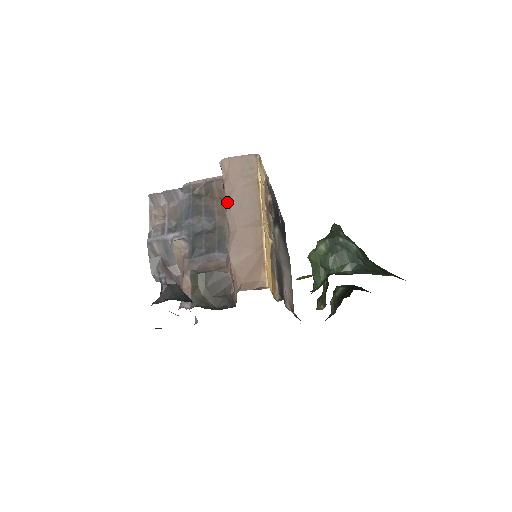
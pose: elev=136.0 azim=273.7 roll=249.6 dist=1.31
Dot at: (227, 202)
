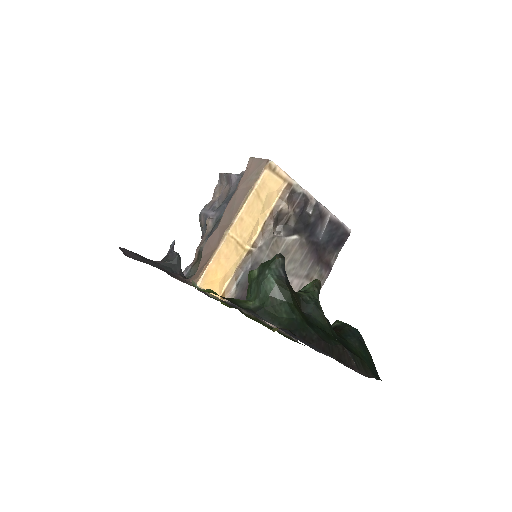
Dot at: occluded
